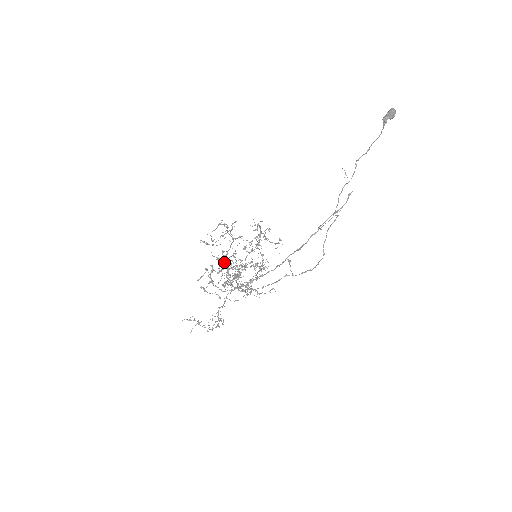
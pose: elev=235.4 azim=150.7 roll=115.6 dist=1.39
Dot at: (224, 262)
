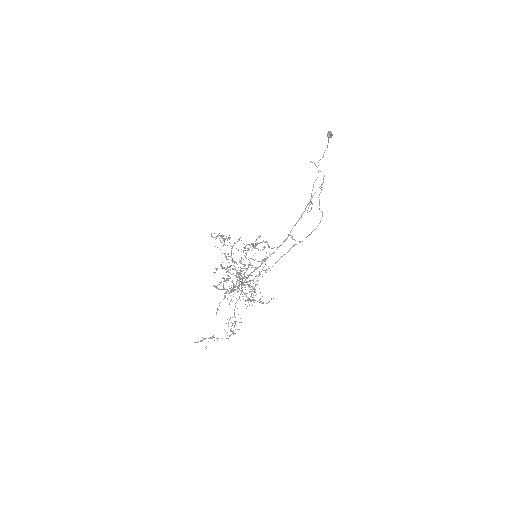
Dot at: occluded
